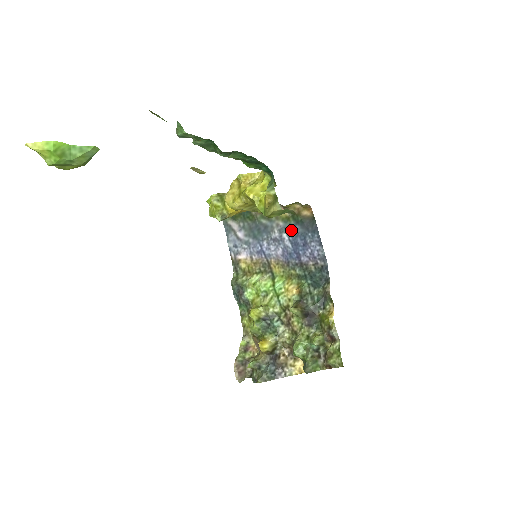
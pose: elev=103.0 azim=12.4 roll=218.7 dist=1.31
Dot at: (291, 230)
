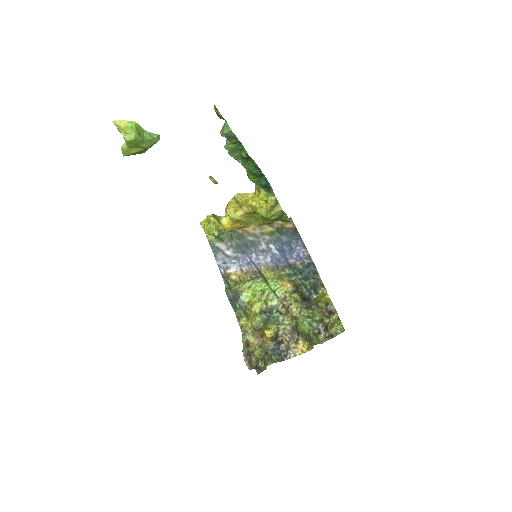
Dot at: (277, 241)
